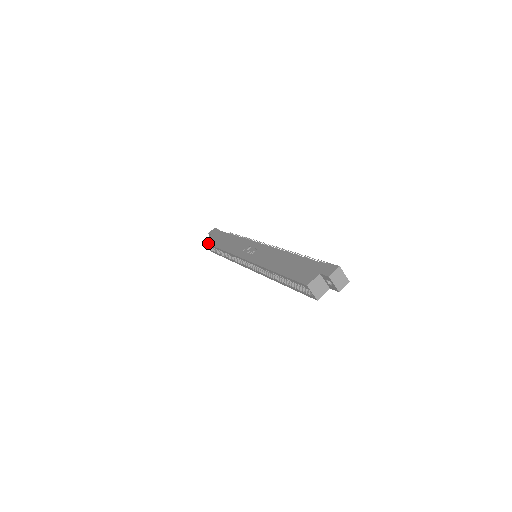
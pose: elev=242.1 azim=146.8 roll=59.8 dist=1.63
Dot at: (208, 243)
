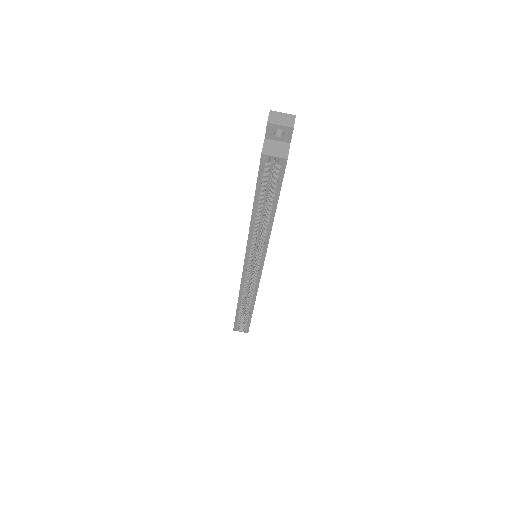
Dot at: occluded
